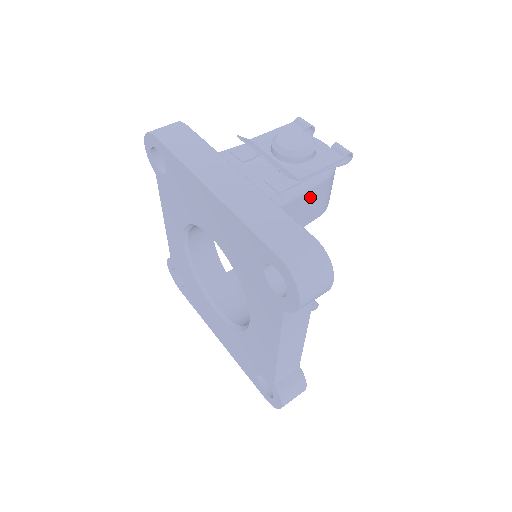
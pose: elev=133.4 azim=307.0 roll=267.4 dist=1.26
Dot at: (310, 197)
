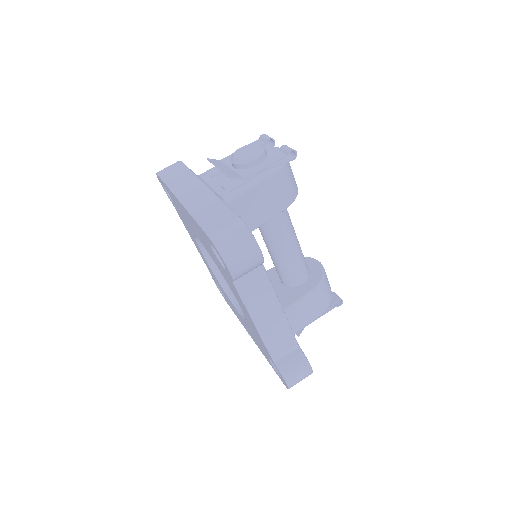
Dot at: (261, 192)
